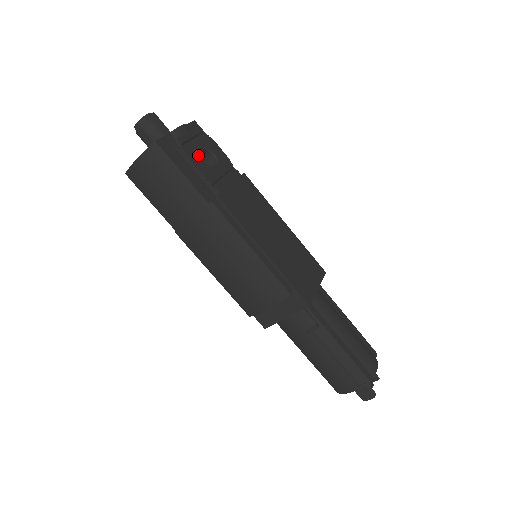
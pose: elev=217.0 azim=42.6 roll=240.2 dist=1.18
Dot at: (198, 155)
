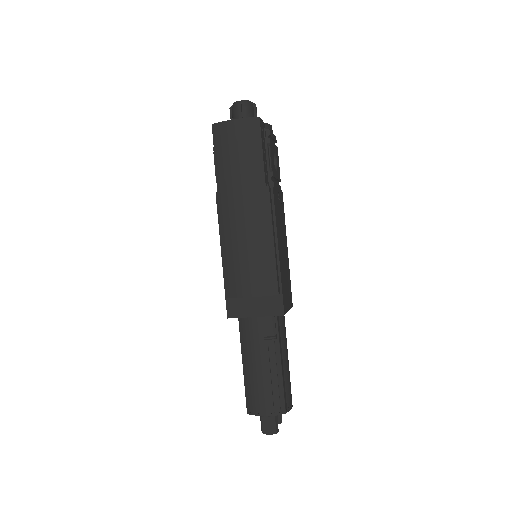
Dot at: (273, 152)
